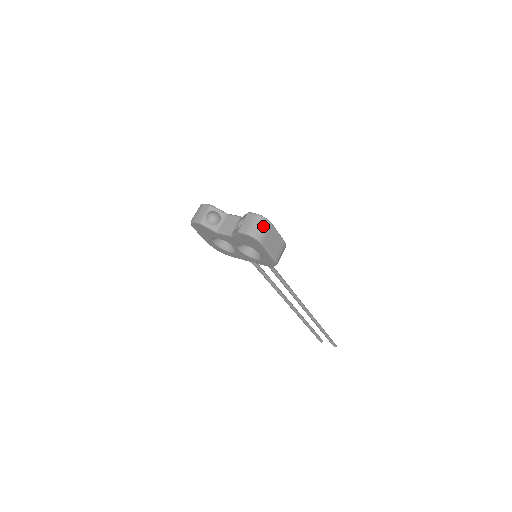
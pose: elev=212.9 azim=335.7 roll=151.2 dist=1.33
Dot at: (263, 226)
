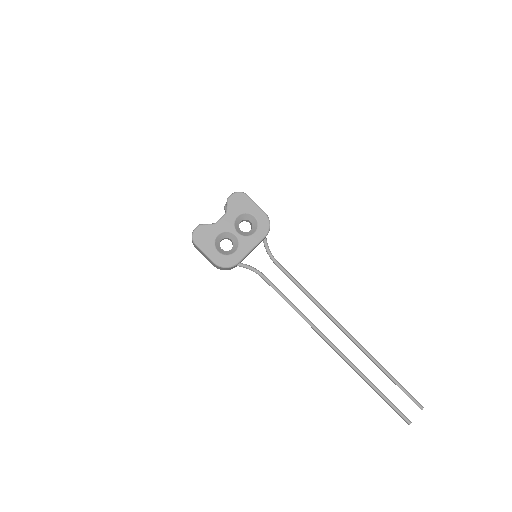
Dot at: occluded
